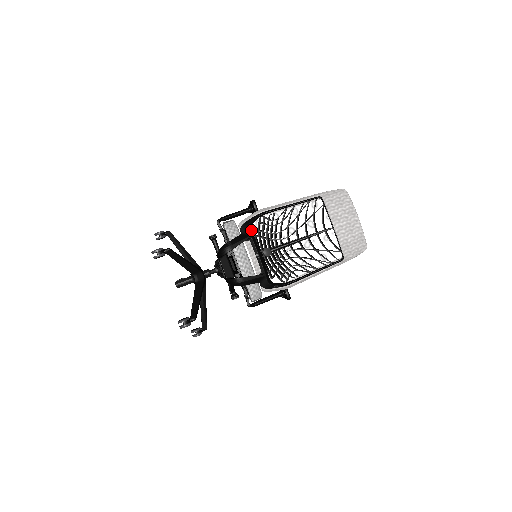
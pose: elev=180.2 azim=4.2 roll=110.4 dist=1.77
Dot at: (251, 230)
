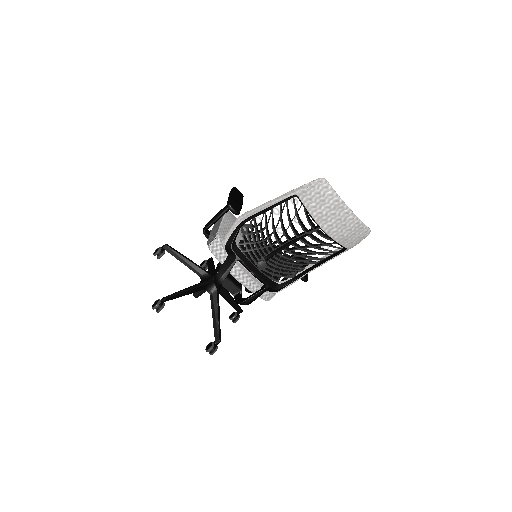
Dot at: (237, 248)
